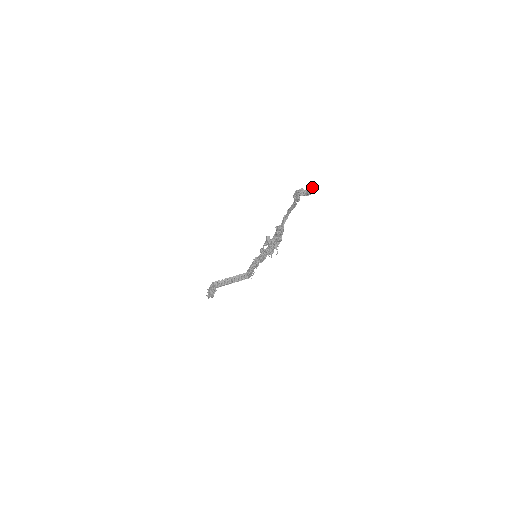
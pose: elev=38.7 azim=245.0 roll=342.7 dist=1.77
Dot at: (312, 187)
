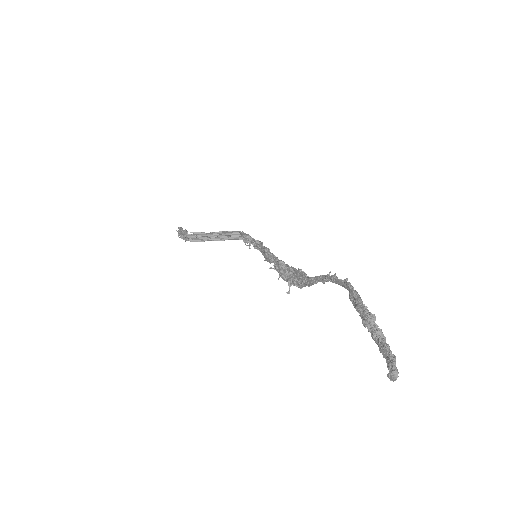
Dot at: (396, 375)
